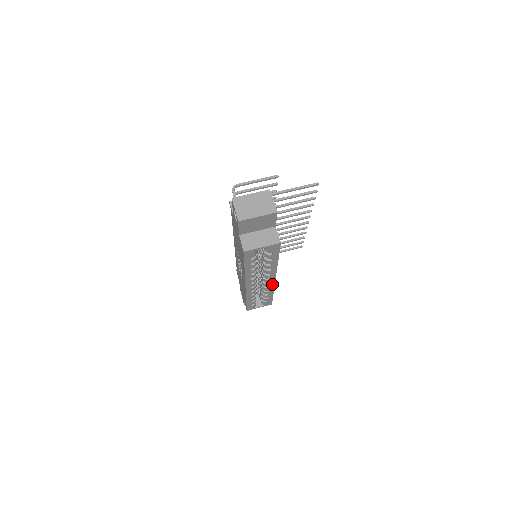
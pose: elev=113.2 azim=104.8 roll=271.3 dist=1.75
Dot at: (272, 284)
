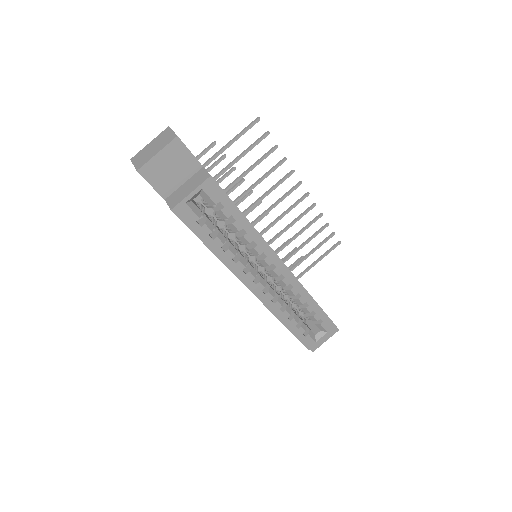
Dot at: (291, 278)
